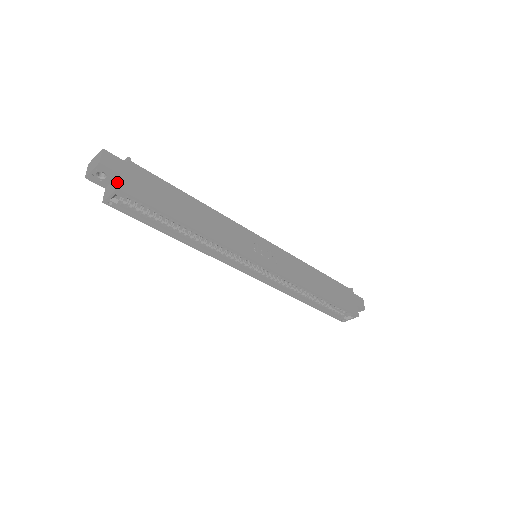
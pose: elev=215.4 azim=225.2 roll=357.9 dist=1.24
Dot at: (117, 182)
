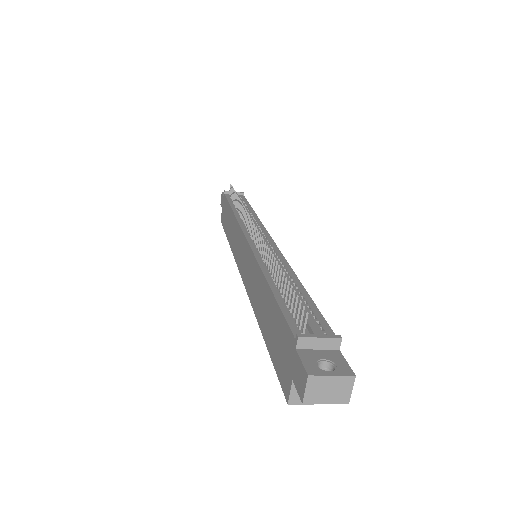
Dot at: occluded
